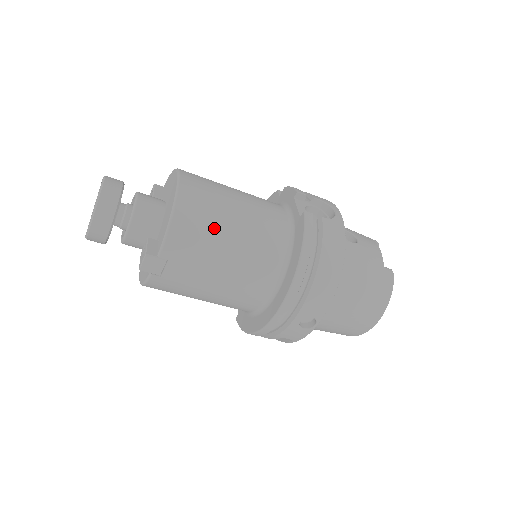
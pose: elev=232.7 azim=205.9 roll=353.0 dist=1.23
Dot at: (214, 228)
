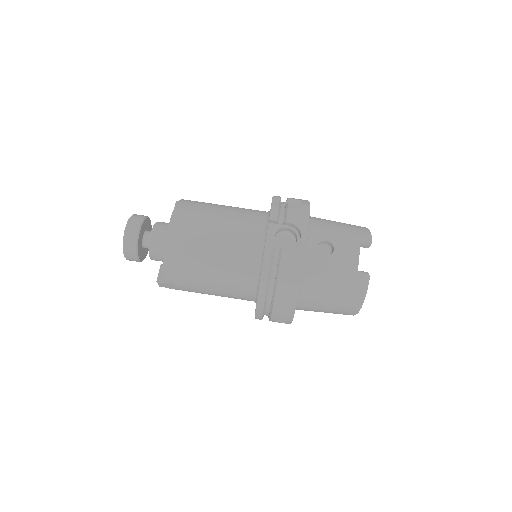
Dot at: (196, 264)
